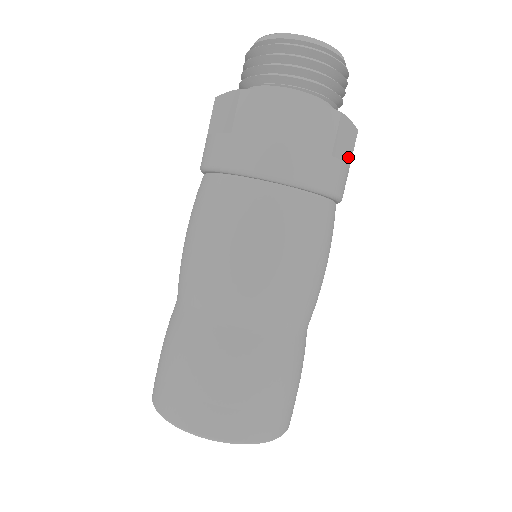
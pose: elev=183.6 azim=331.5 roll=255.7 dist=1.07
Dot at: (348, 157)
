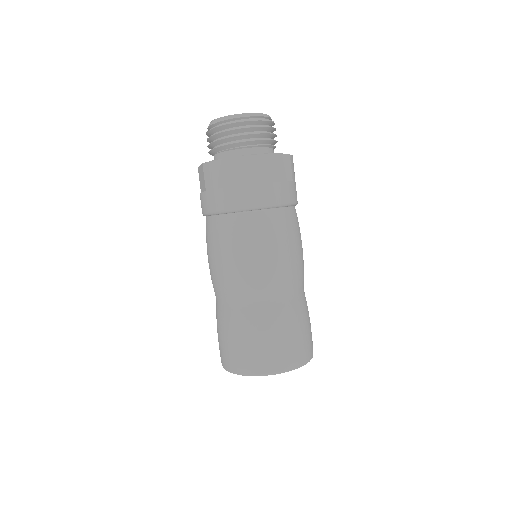
Dot at: (287, 175)
